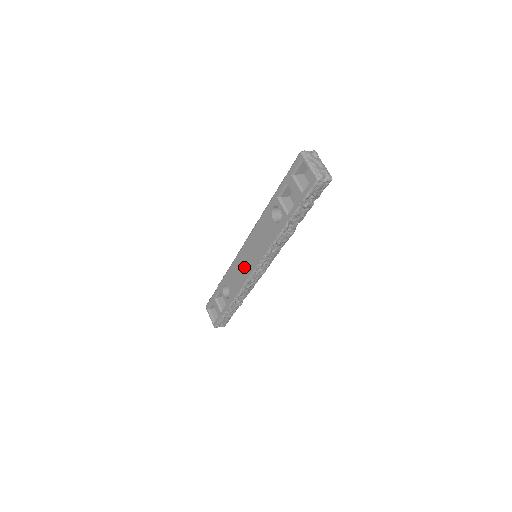
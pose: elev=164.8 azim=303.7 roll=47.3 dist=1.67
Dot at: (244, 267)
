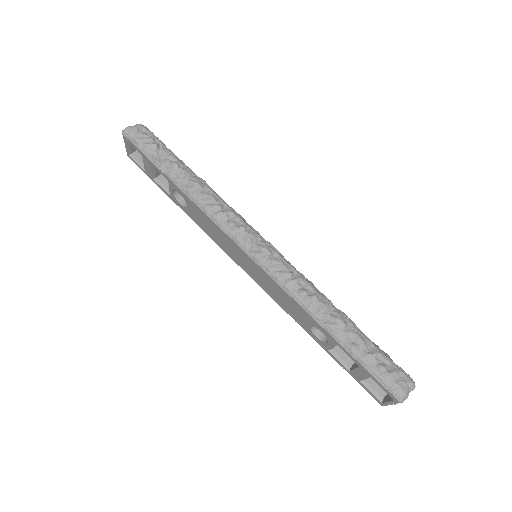
Dot at: (232, 252)
